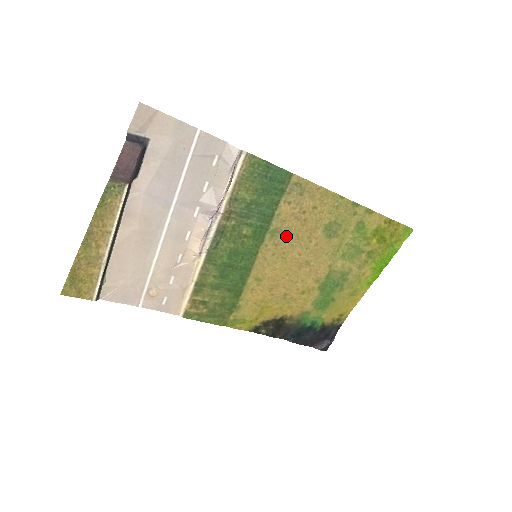
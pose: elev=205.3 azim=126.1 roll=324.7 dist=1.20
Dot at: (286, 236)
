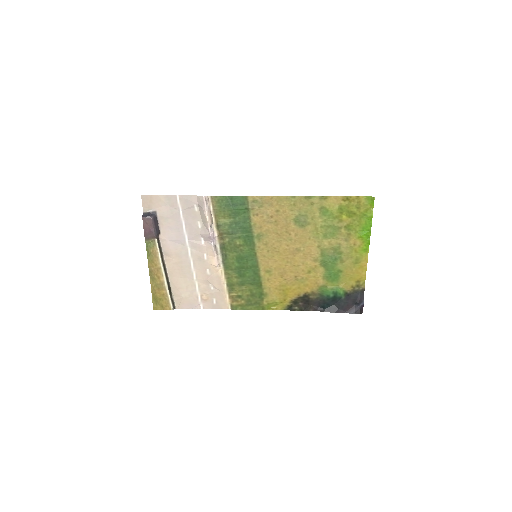
Dot at: (269, 236)
